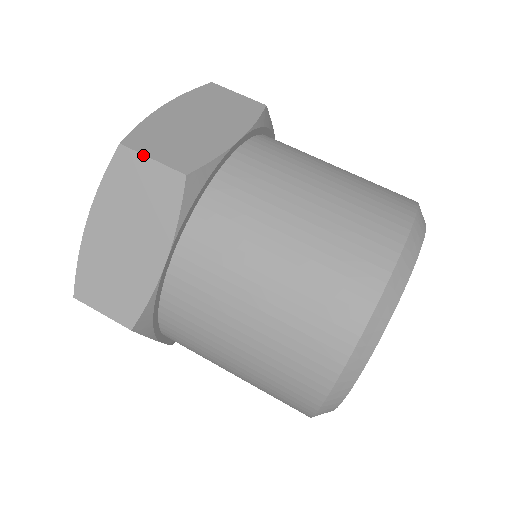
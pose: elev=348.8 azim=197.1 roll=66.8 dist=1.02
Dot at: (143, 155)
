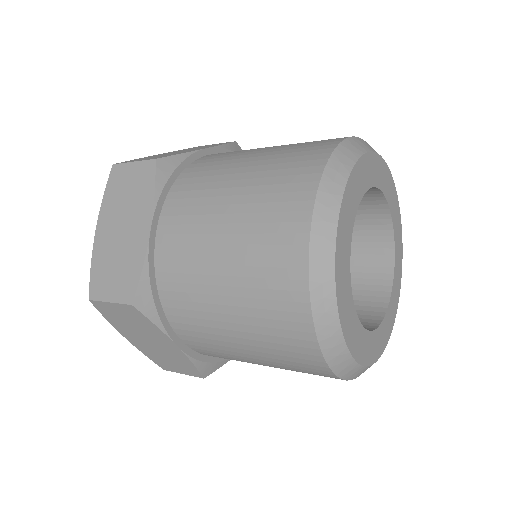
Dot at: (127, 163)
